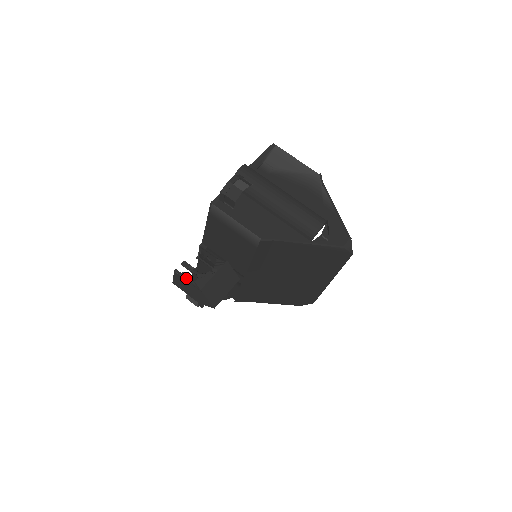
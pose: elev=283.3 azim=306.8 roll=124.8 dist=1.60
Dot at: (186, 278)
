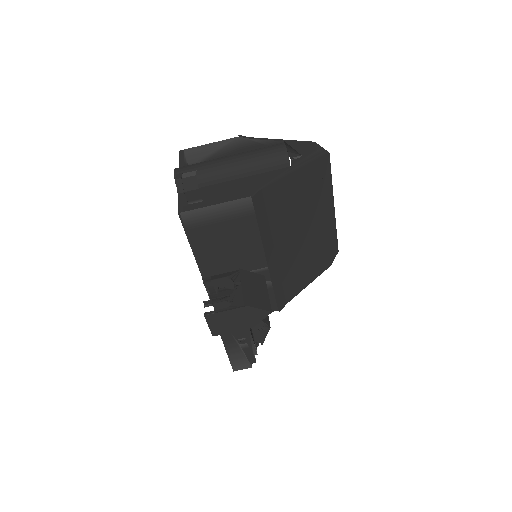
Dot at: (221, 310)
